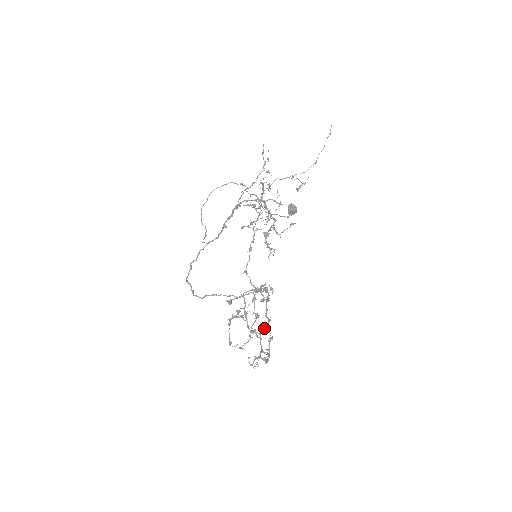
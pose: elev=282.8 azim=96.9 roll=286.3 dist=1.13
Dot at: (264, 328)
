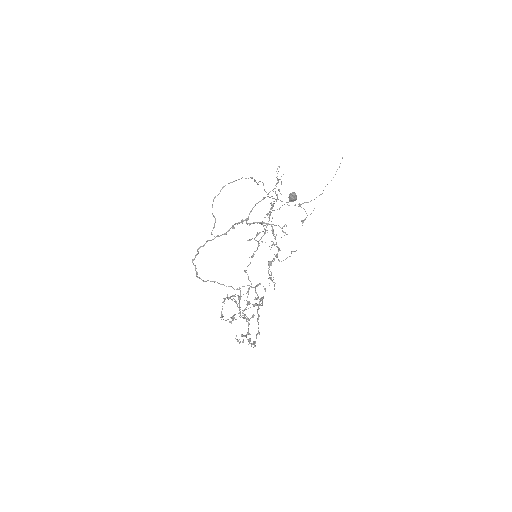
Dot at: (253, 316)
